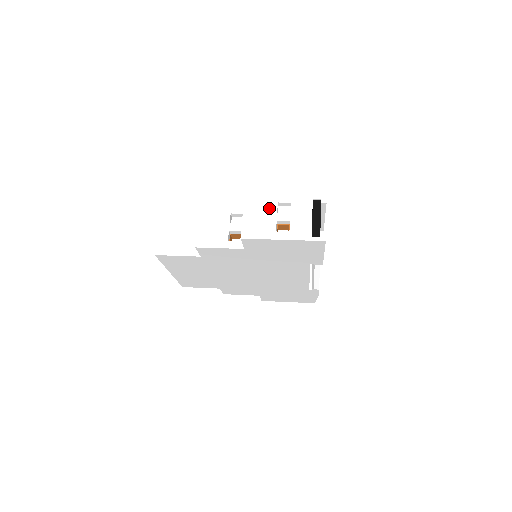
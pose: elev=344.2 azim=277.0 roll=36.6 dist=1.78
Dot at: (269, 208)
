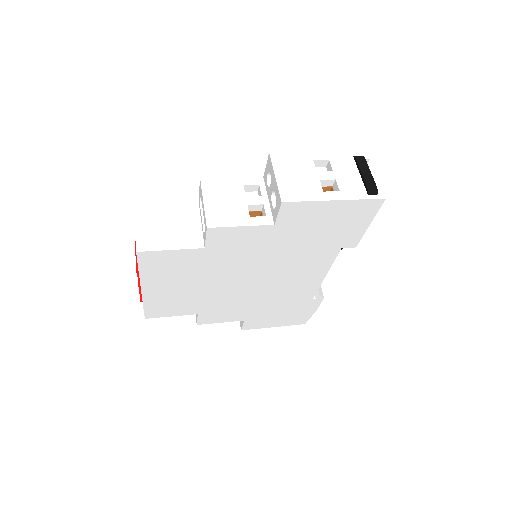
Dot at: (305, 166)
